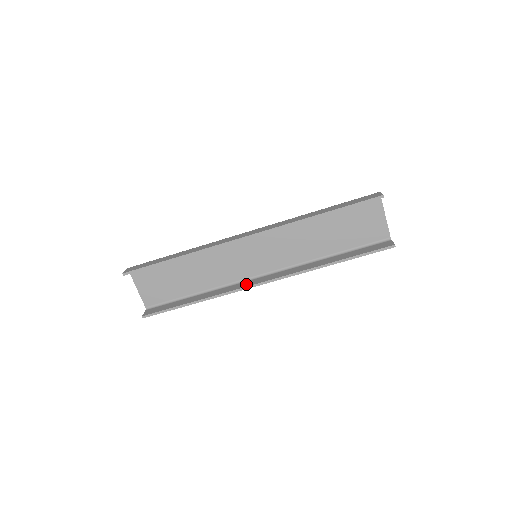
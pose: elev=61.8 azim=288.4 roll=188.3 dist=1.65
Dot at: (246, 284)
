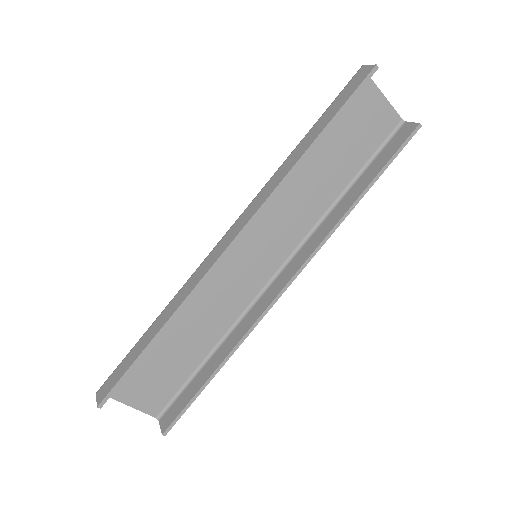
Dot at: (267, 299)
